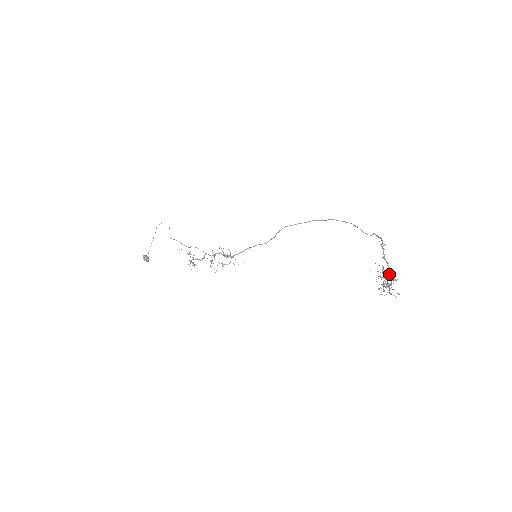
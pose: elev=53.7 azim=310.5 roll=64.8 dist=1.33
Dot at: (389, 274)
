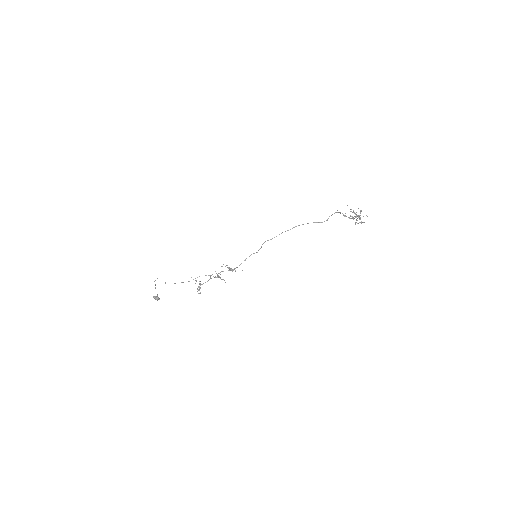
Dot at: (354, 218)
